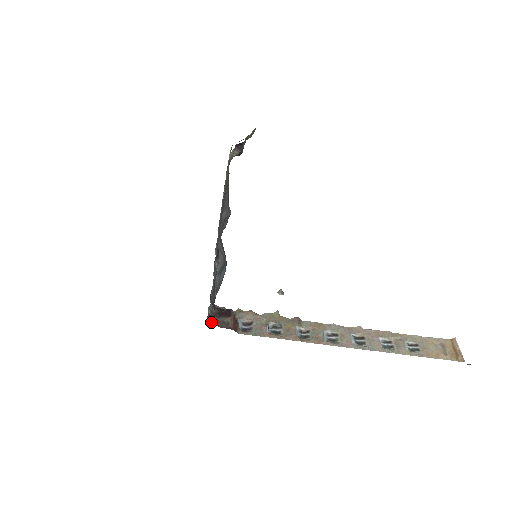
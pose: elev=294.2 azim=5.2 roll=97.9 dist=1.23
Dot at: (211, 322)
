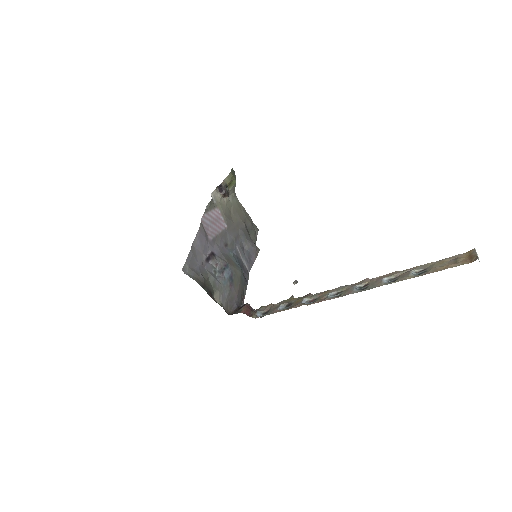
Dot at: occluded
